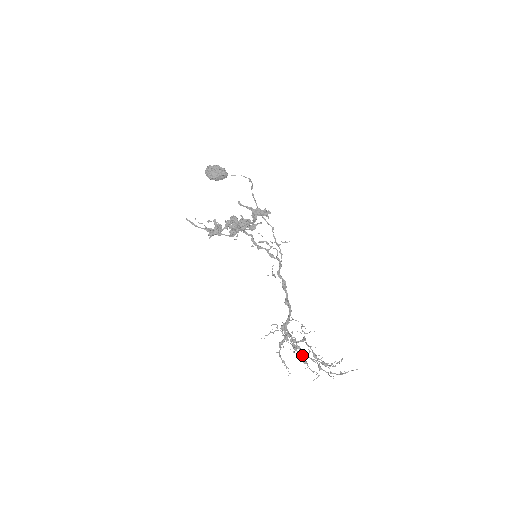
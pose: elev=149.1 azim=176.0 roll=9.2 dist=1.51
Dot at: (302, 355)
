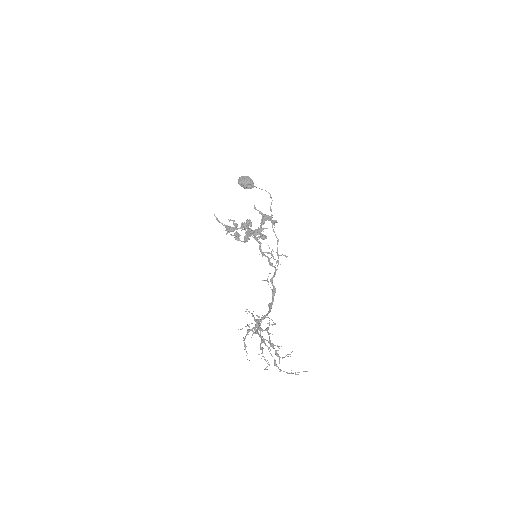
Dot at: (261, 342)
